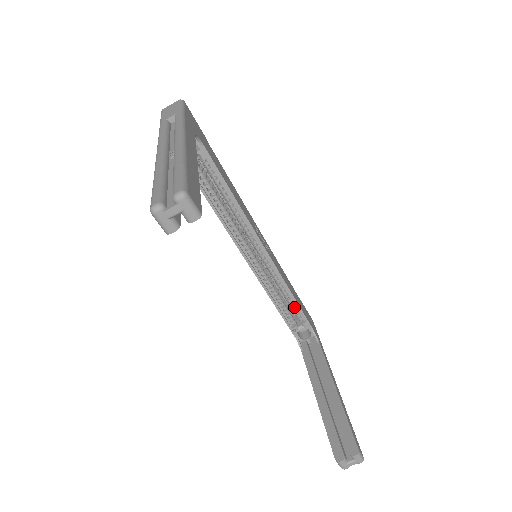
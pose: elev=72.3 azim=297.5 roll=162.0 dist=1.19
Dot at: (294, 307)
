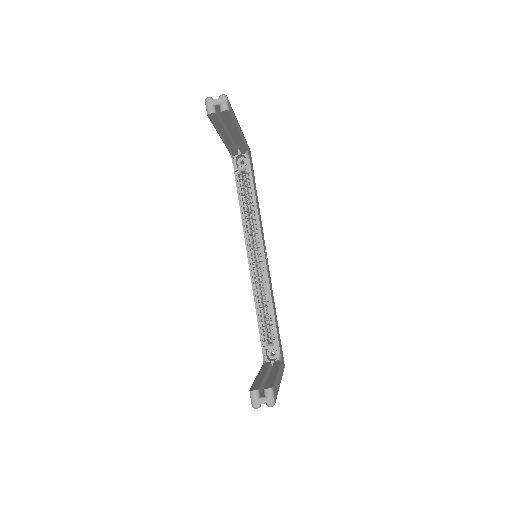
Dot at: (271, 321)
